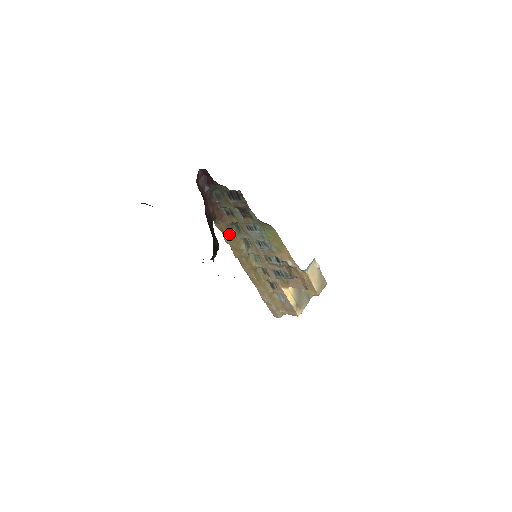
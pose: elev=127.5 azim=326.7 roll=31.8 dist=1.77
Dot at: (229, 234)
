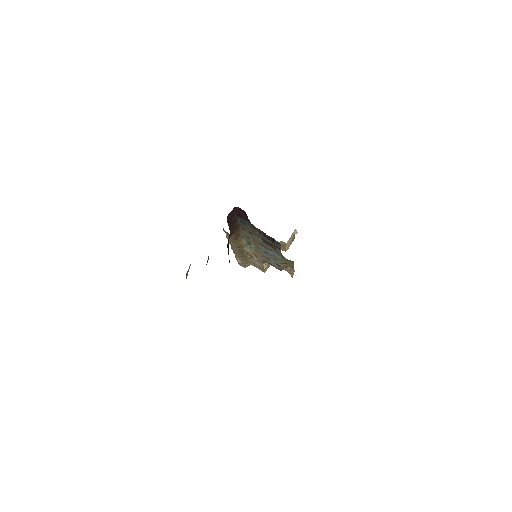
Dot at: (235, 238)
